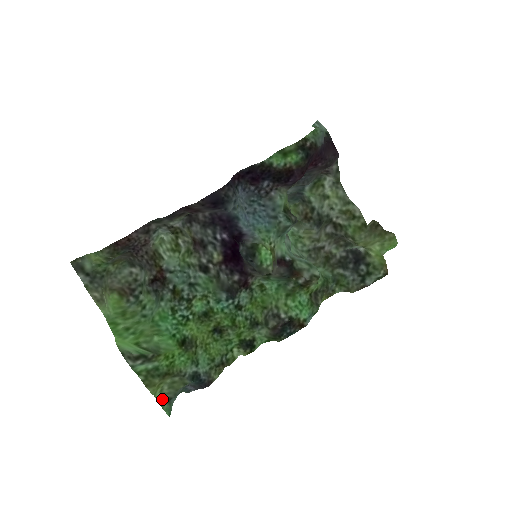
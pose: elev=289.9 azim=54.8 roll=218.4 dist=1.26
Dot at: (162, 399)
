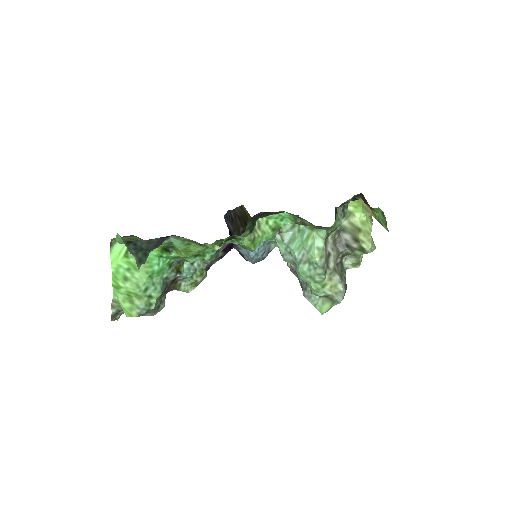
Dot at: (121, 242)
